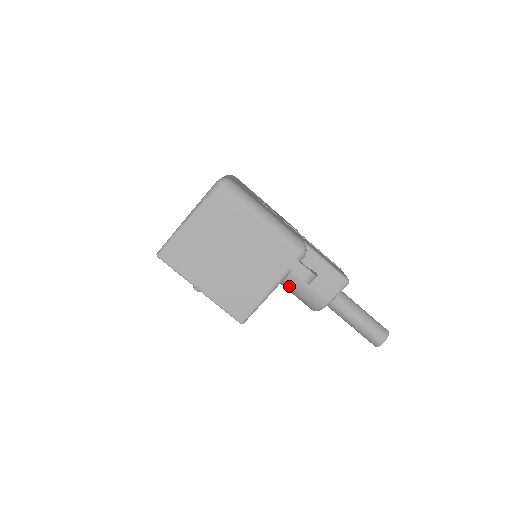
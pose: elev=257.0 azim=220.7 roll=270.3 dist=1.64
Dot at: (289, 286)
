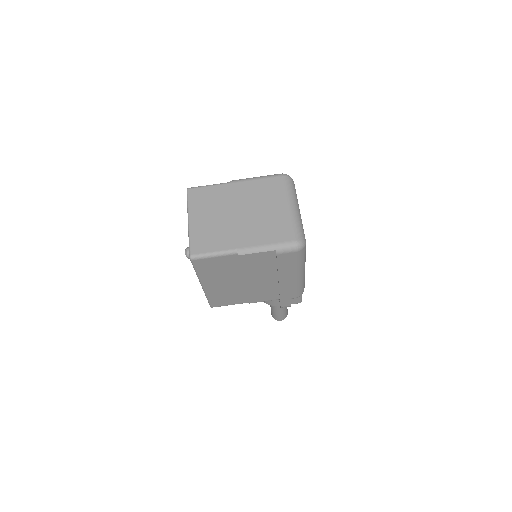
Dot at: occluded
